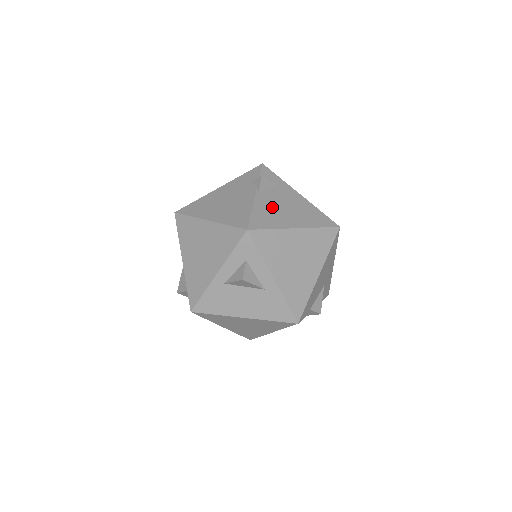
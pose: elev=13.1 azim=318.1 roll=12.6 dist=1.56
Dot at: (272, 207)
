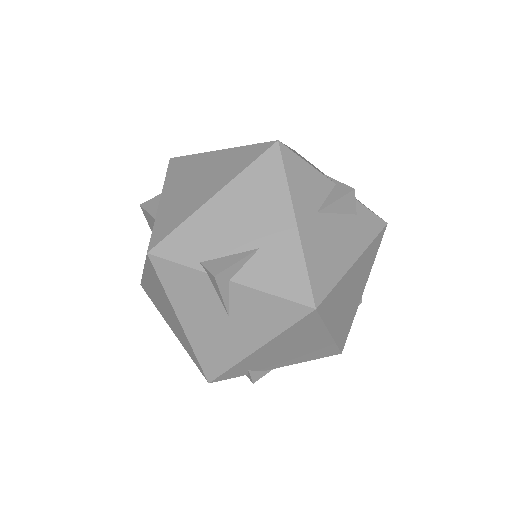
Dot at: occluded
